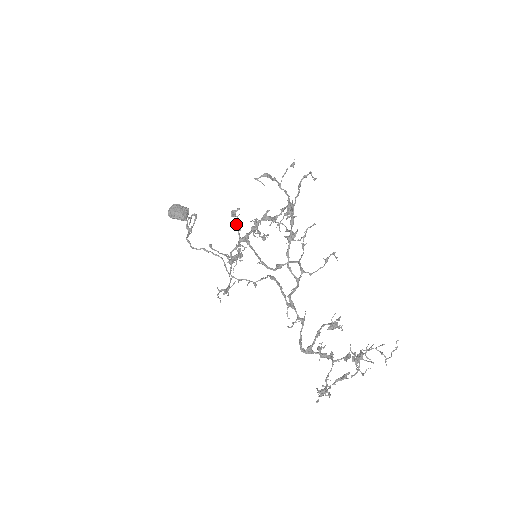
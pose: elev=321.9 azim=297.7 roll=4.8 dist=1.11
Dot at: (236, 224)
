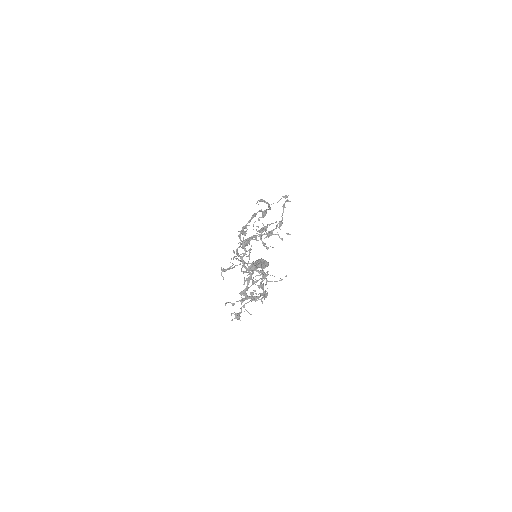
Dot at: (242, 231)
